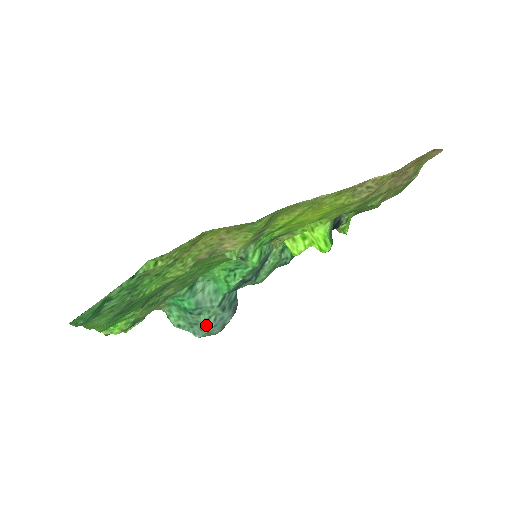
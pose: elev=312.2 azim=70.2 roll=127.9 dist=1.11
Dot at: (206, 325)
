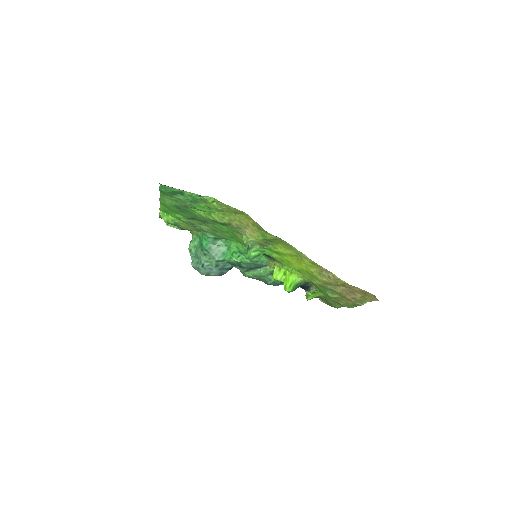
Dot at: (202, 263)
